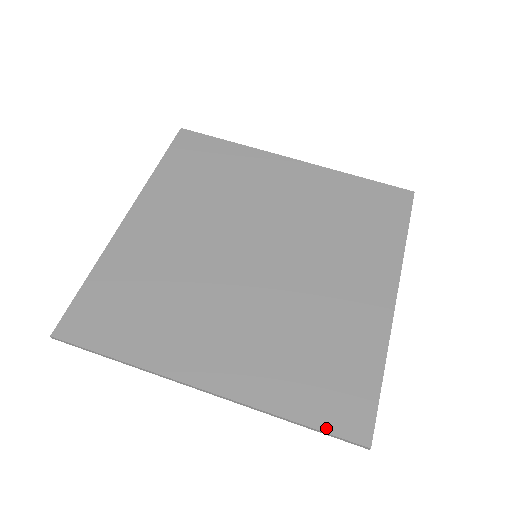
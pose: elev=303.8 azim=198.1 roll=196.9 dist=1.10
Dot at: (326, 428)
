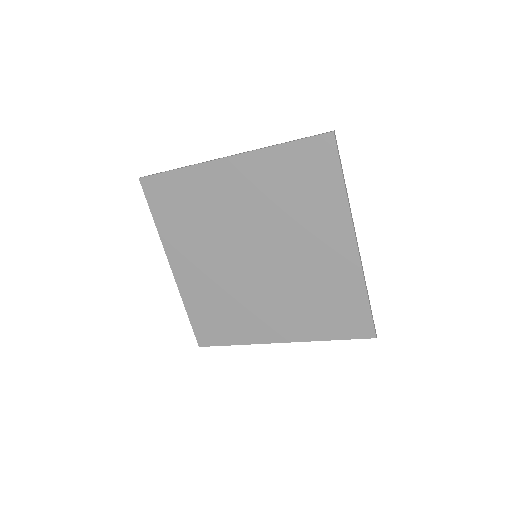
Dot at: (349, 337)
